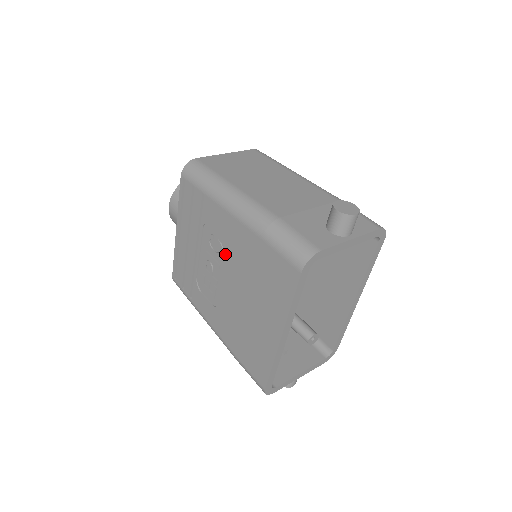
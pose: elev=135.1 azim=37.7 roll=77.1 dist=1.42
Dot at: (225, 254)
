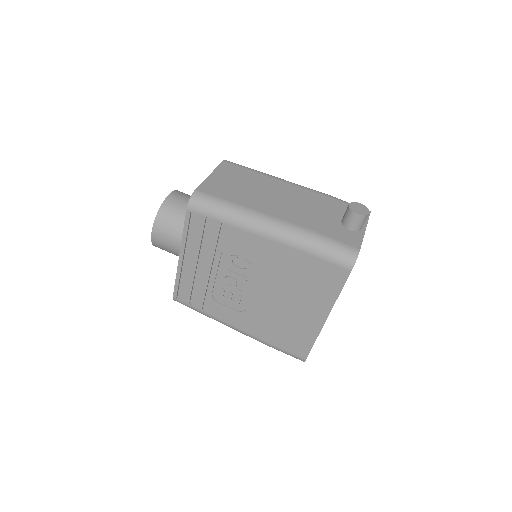
Dot at: (254, 269)
